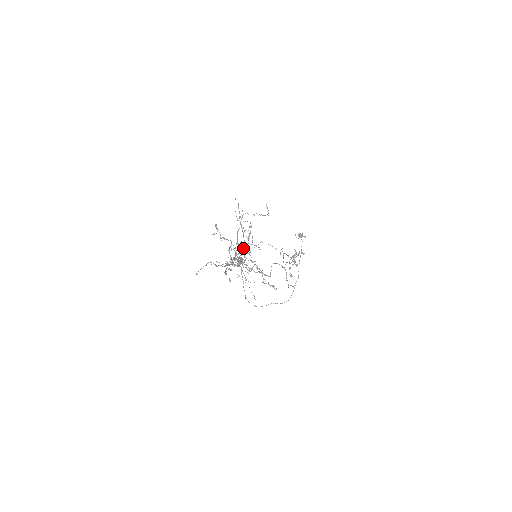
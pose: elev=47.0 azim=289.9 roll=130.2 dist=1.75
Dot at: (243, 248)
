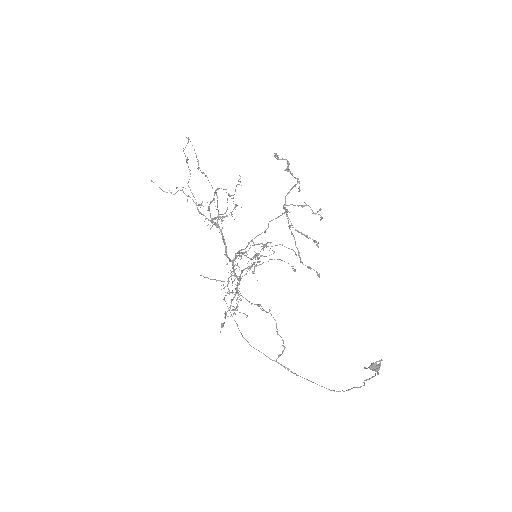
Dot at: (231, 213)
